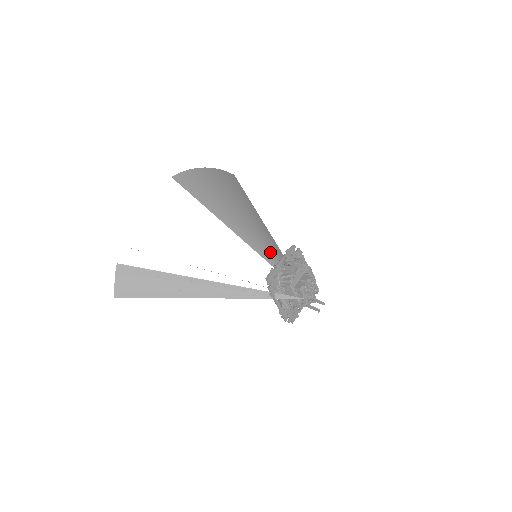
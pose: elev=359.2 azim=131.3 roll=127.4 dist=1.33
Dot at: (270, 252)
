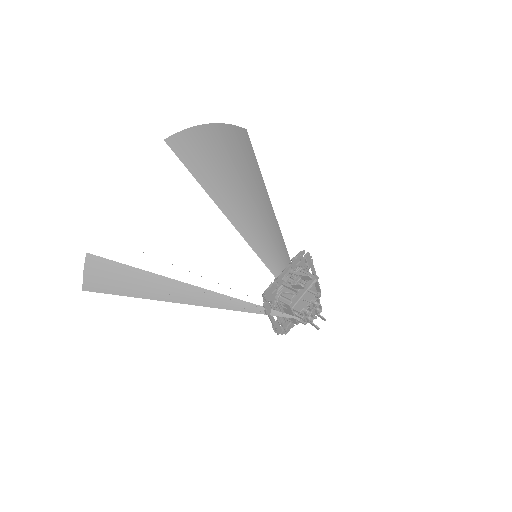
Dot at: (273, 254)
